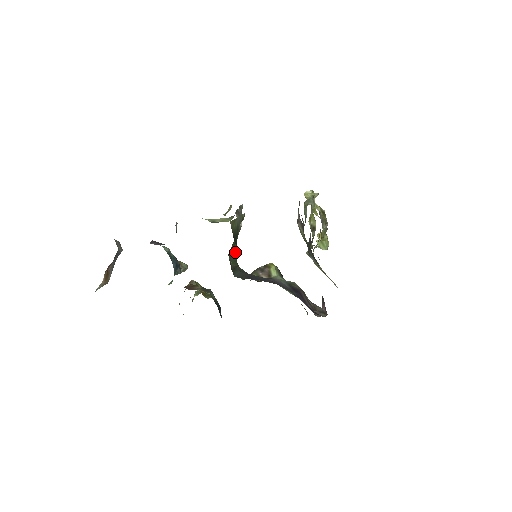
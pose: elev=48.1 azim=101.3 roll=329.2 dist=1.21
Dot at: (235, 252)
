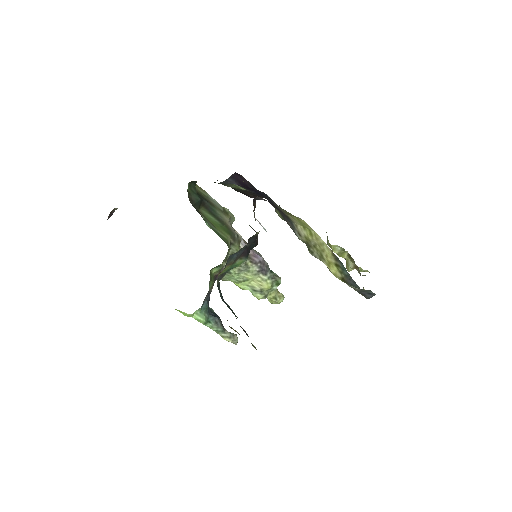
Dot at: (224, 236)
